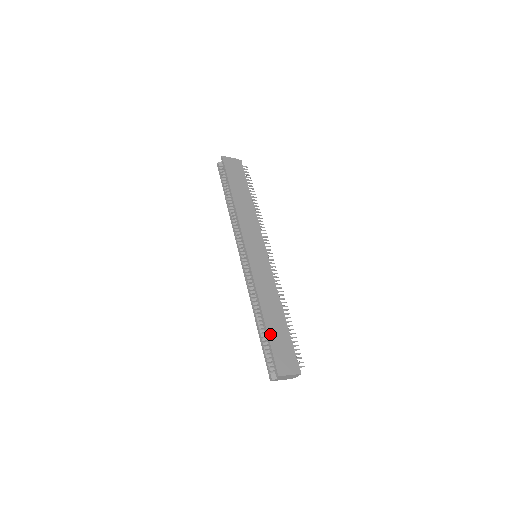
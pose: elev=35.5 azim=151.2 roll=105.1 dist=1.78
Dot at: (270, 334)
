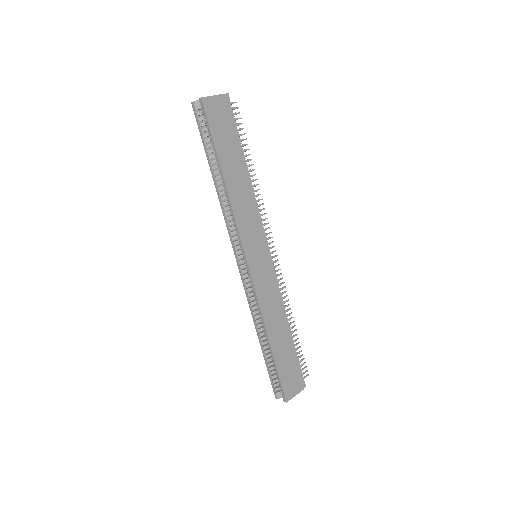
Dot at: (277, 361)
